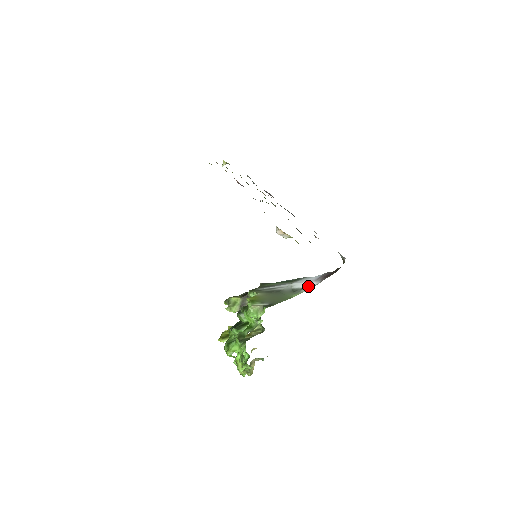
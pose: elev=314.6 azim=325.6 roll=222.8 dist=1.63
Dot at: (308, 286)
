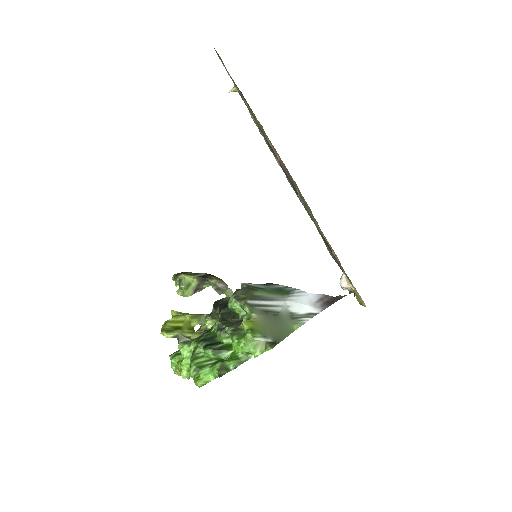
Dot at: (309, 314)
